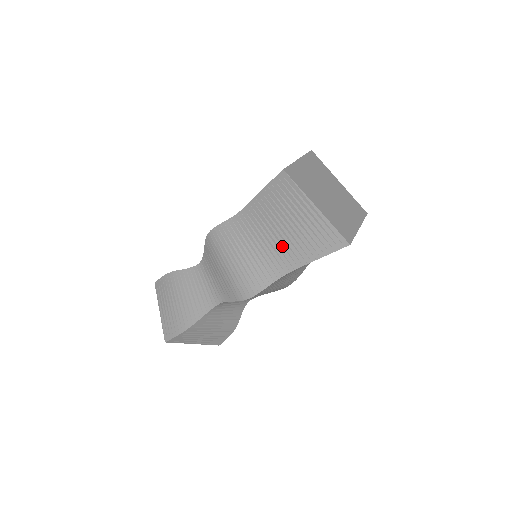
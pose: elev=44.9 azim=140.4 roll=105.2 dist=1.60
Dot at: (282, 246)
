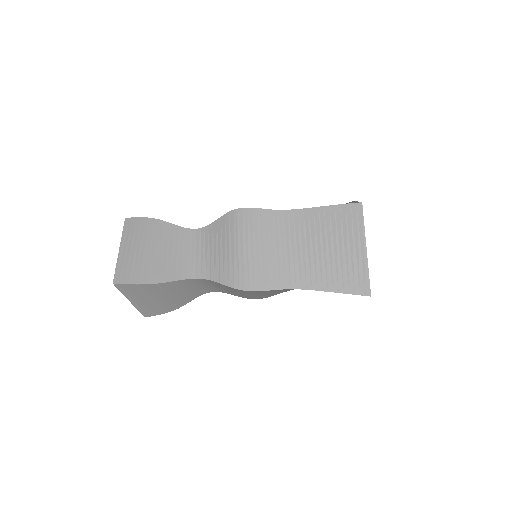
Dot at: (309, 263)
